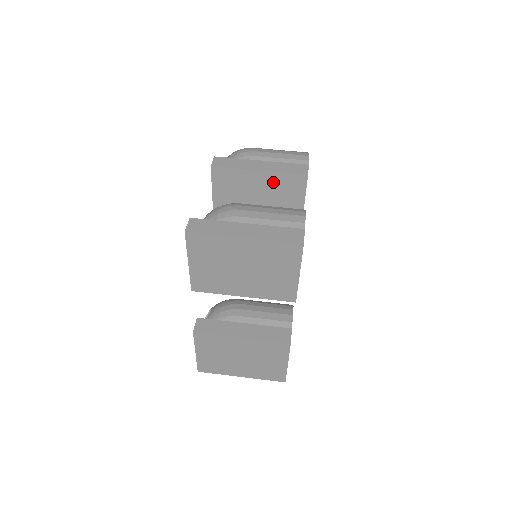
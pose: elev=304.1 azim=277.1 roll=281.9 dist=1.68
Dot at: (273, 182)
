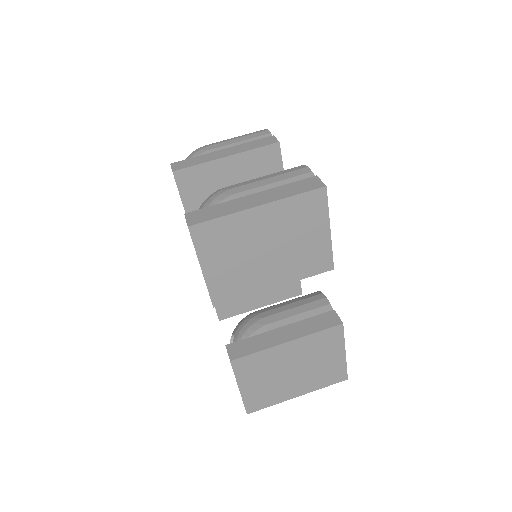
Dot at: (245, 165)
